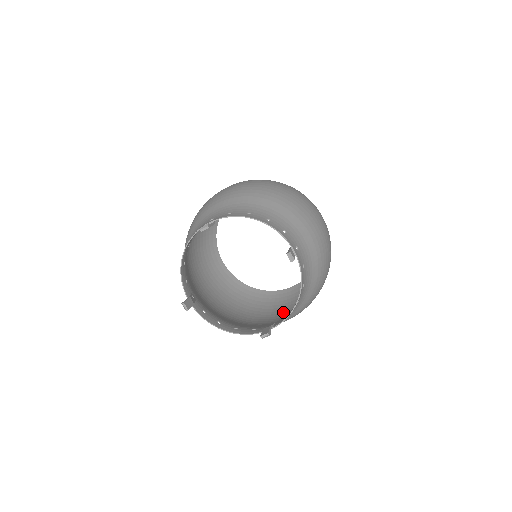
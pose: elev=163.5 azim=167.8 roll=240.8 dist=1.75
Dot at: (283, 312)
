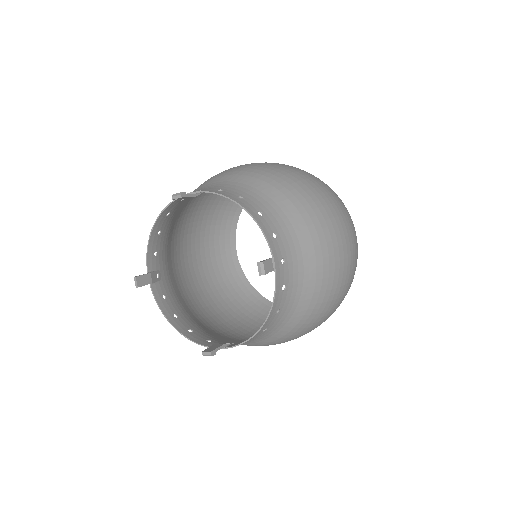
Dot at: occluded
